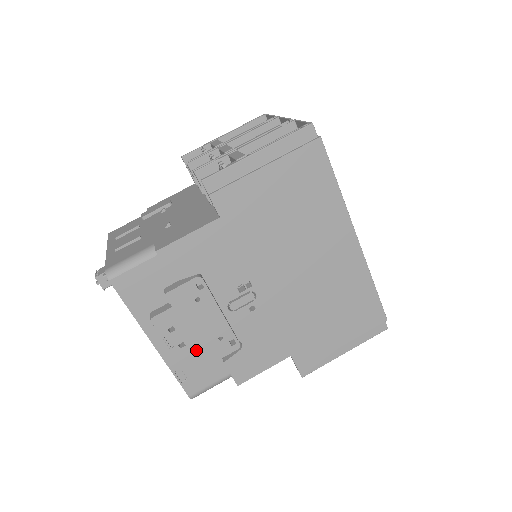
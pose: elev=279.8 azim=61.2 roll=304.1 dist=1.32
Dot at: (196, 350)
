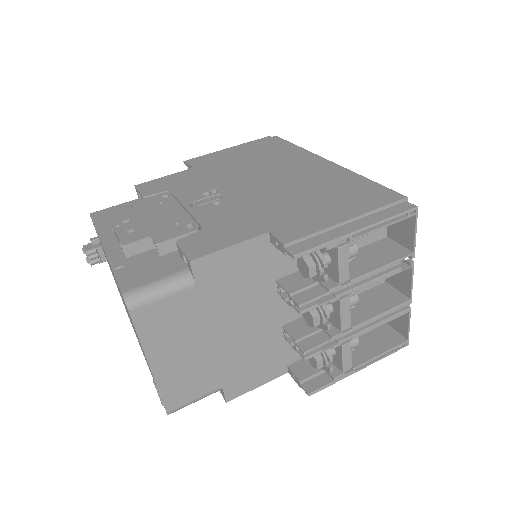
Dot at: (145, 234)
